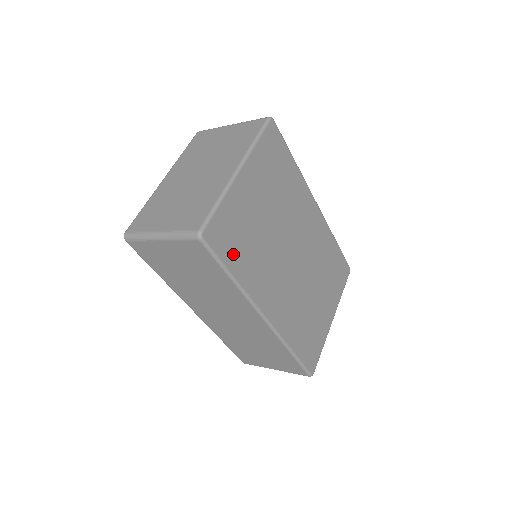
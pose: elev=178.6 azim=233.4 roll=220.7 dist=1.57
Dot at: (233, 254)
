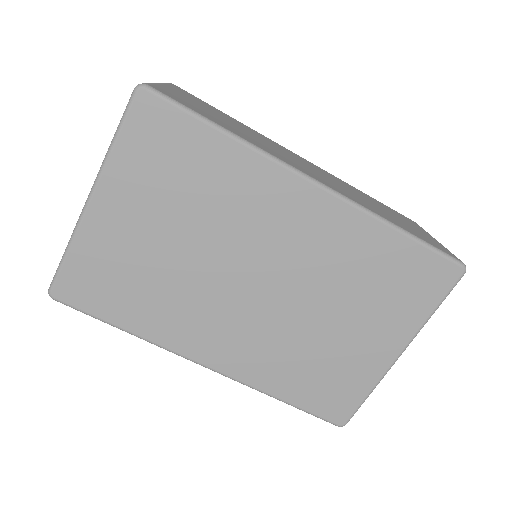
Dot at: (113, 305)
